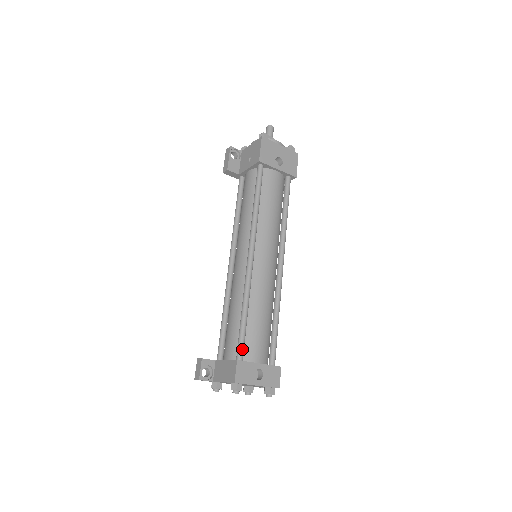
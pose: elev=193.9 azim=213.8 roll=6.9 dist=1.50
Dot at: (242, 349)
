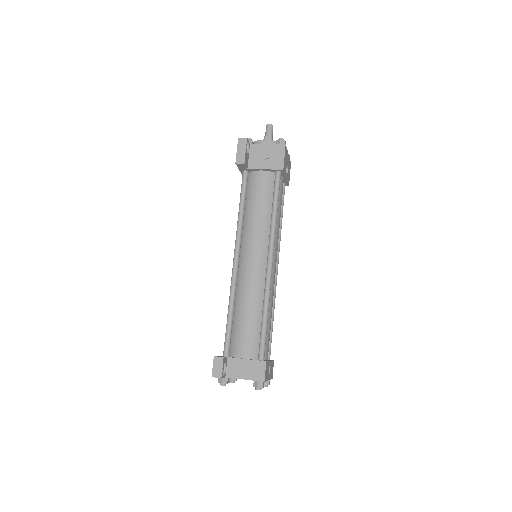
Dot at: occluded
